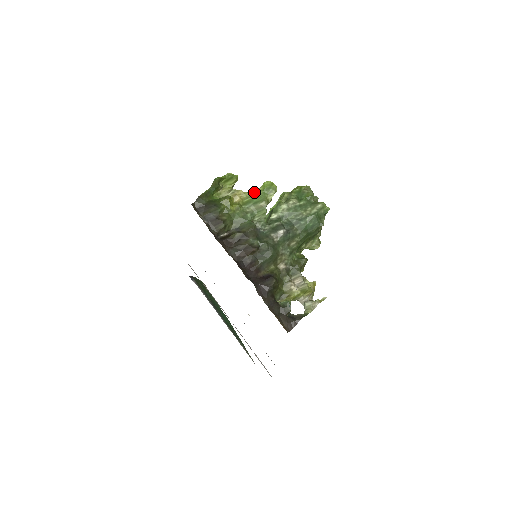
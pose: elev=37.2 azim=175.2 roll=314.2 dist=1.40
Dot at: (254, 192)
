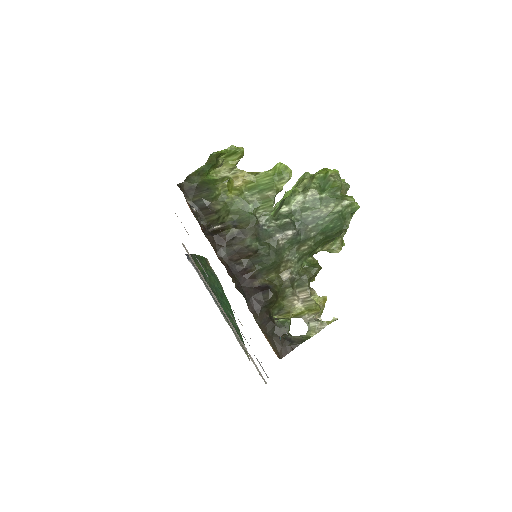
Dot at: (261, 175)
